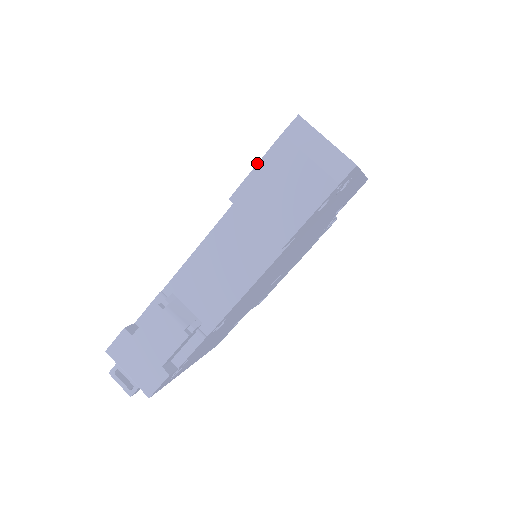
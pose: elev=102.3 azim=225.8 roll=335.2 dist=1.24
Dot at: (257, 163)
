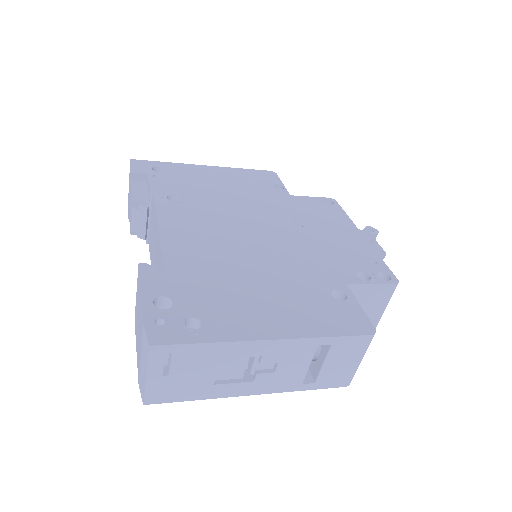
Dot at: (141, 294)
